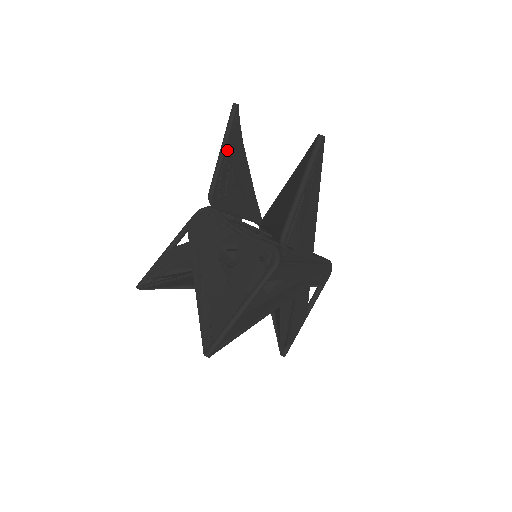
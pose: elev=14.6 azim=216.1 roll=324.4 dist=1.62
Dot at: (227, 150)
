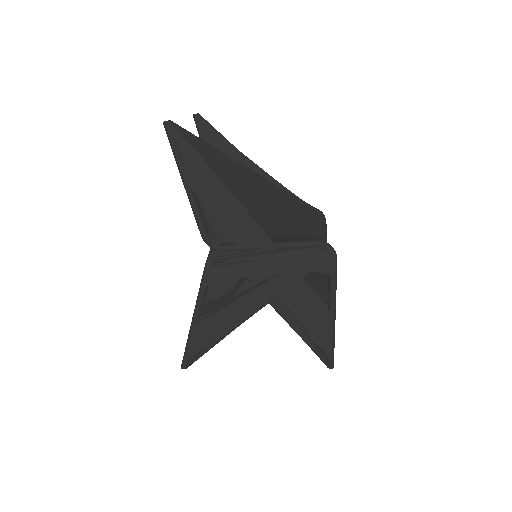
Dot at: occluded
